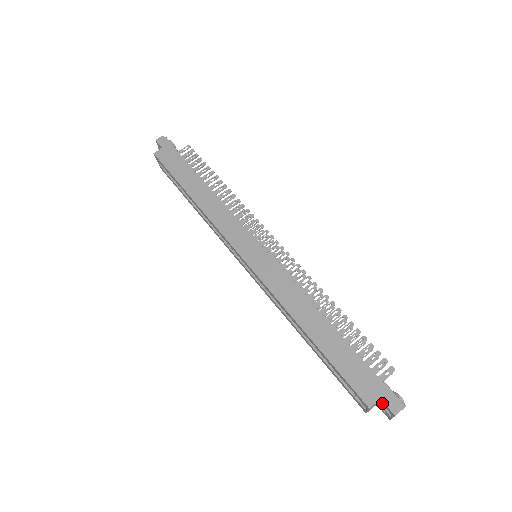
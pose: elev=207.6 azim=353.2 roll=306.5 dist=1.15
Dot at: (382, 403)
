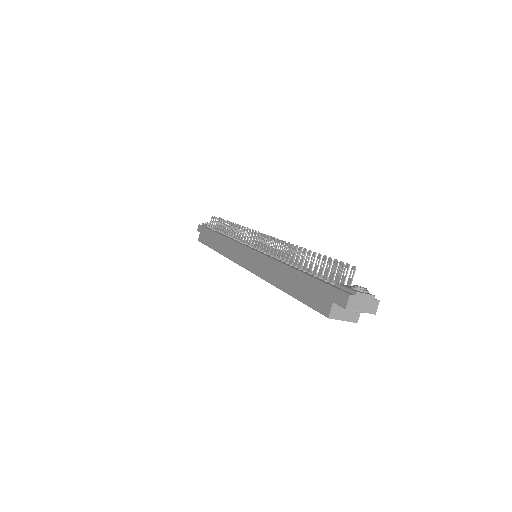
Dot at: occluded
